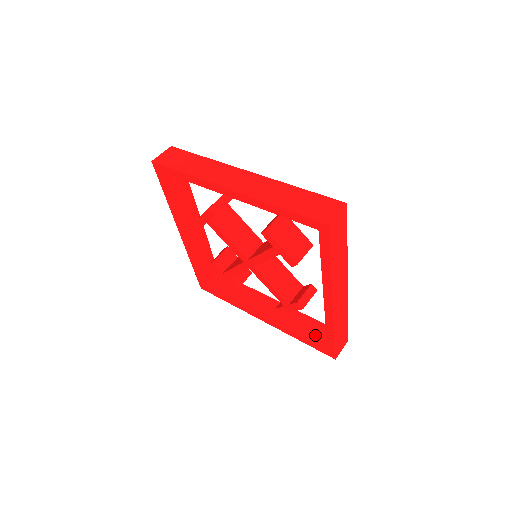
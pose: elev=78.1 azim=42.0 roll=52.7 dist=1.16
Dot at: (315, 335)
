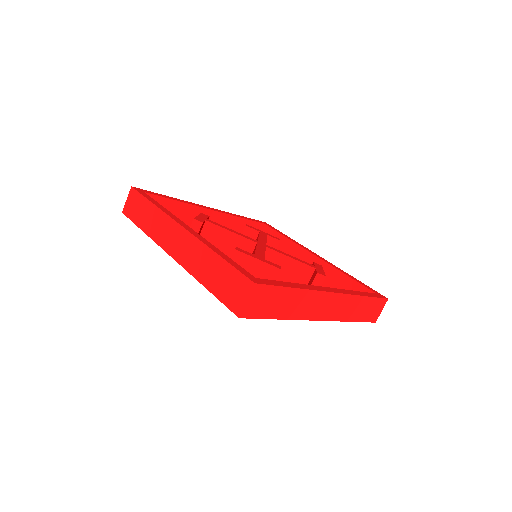
Dot at: occluded
